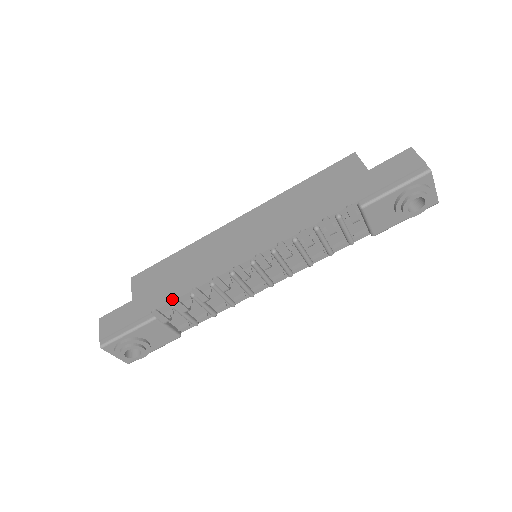
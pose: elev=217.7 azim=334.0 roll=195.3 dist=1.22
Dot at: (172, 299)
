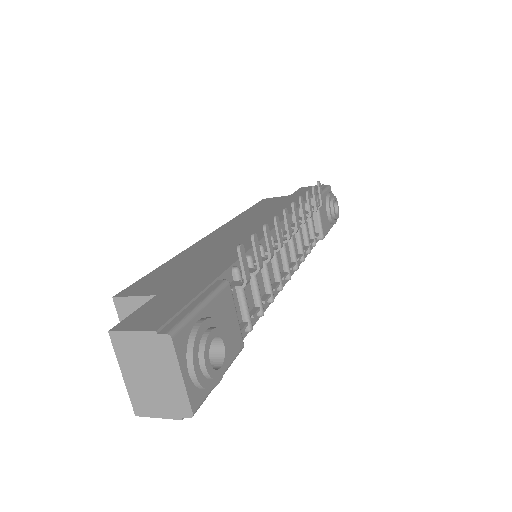
Dot at: occluded
